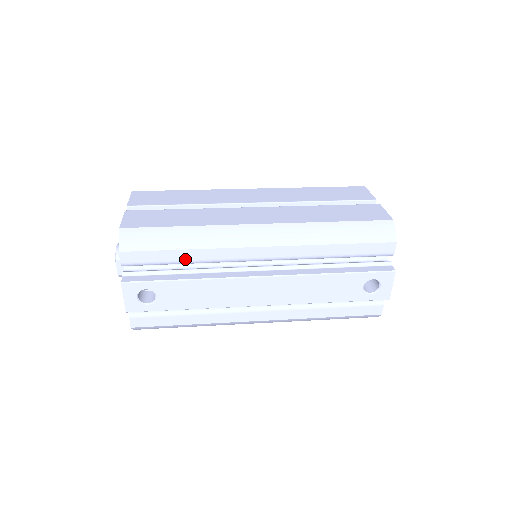
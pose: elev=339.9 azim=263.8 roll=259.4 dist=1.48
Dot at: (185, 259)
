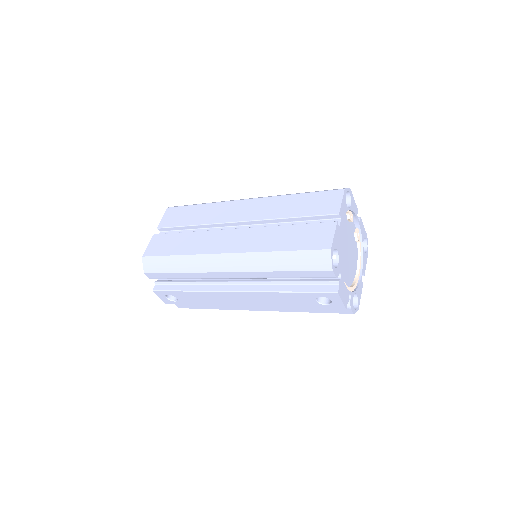
Dot at: (183, 277)
